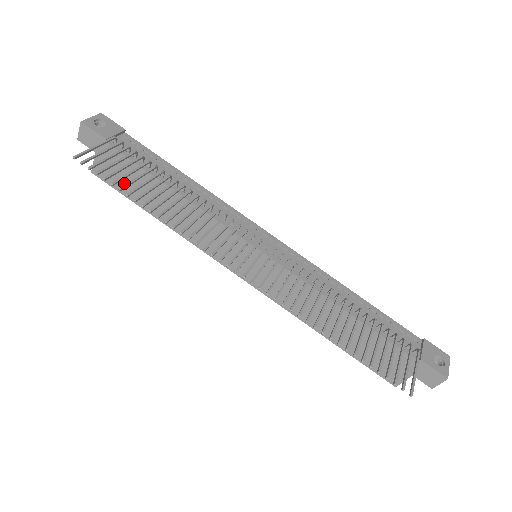
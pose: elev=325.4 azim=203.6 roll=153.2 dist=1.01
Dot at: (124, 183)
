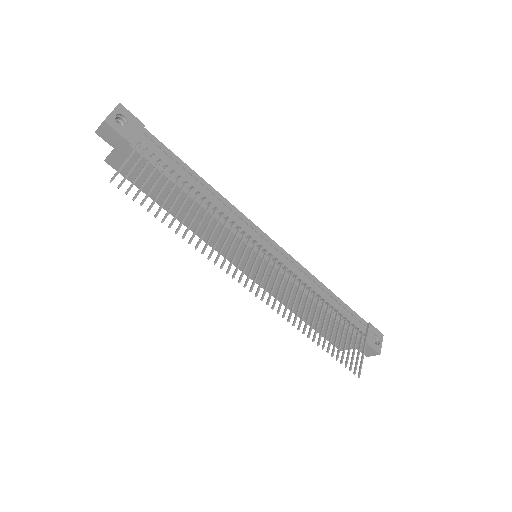
Dot at: (141, 180)
